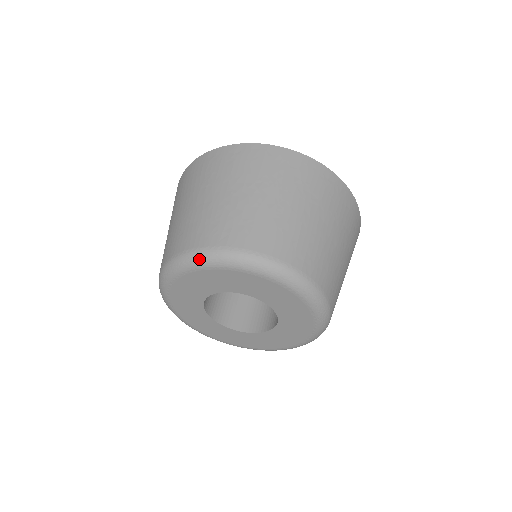
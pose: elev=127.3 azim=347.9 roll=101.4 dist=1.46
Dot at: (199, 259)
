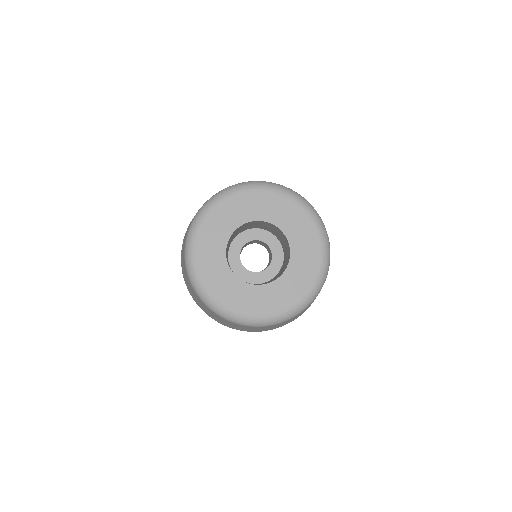
Dot at: (280, 187)
